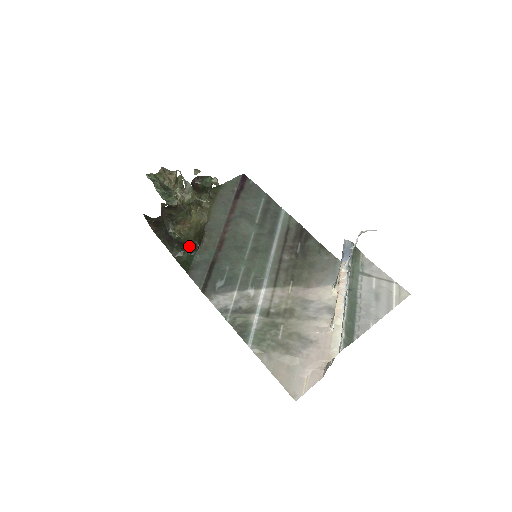
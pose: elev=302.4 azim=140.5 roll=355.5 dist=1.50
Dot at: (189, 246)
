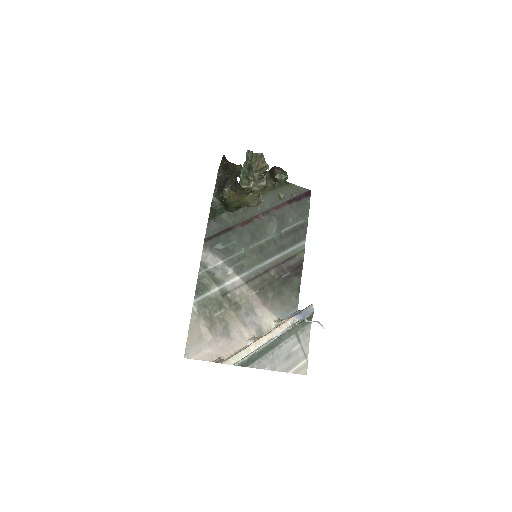
Dot at: (227, 207)
